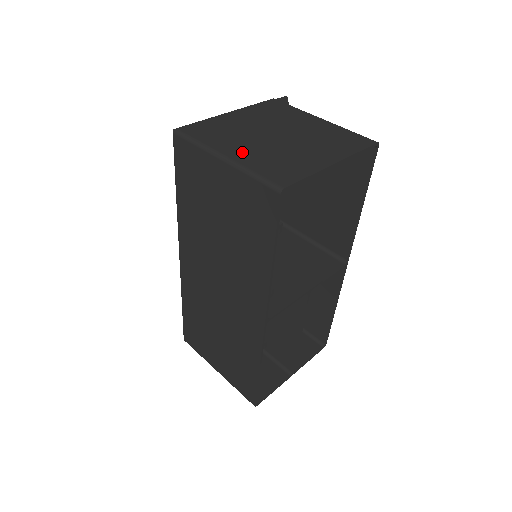
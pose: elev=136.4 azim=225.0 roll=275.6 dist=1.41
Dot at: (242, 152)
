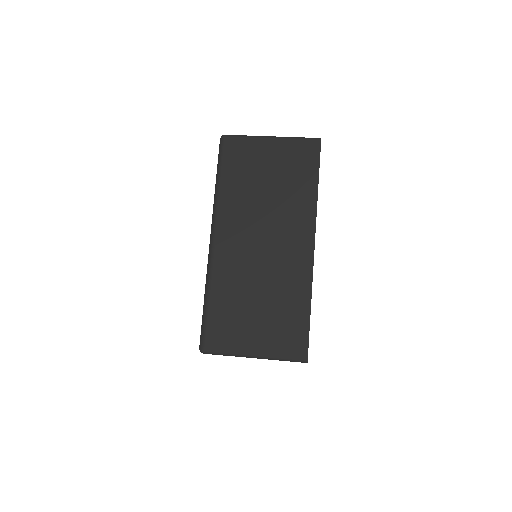
Dot at: occluded
